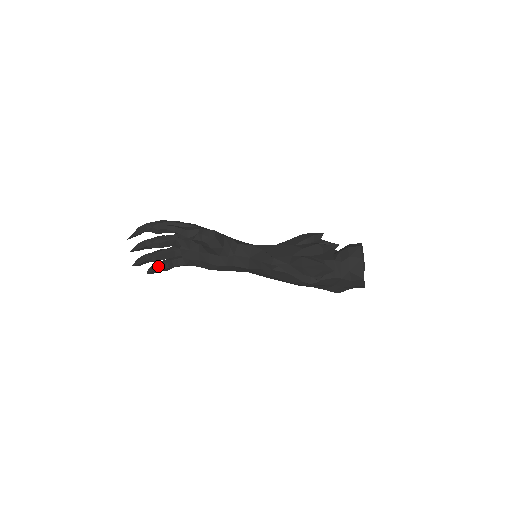
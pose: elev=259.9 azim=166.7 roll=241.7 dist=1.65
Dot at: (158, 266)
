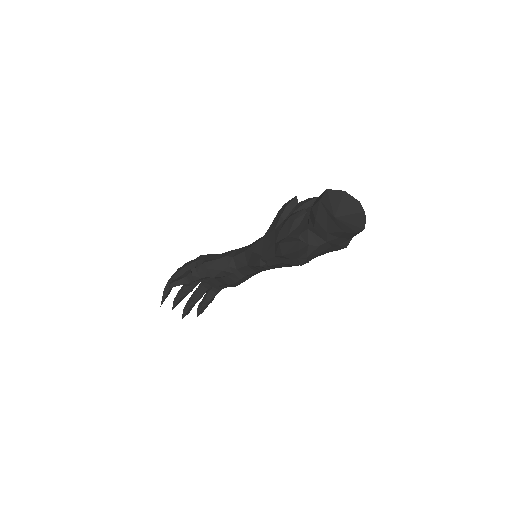
Dot at: (202, 304)
